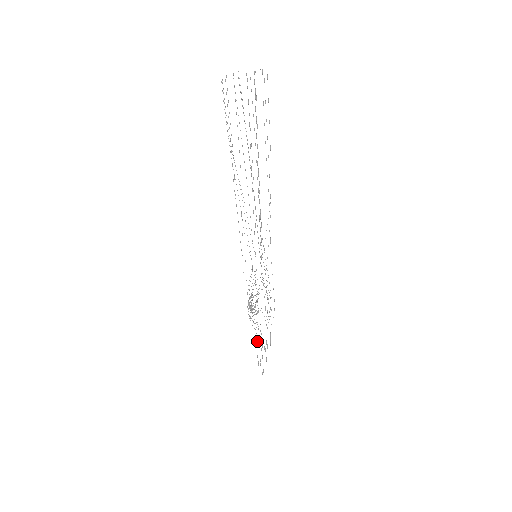
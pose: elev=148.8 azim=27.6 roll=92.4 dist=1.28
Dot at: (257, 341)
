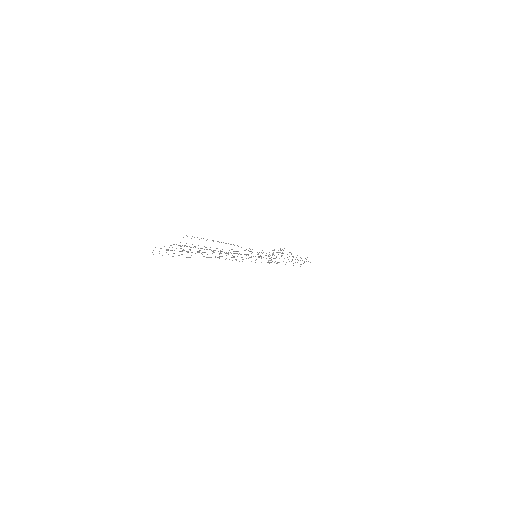
Dot at: occluded
